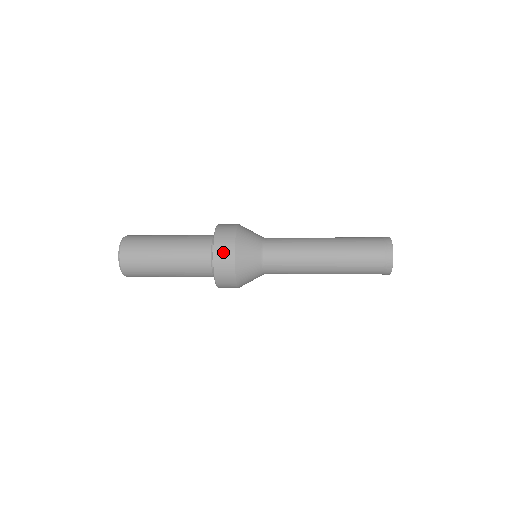
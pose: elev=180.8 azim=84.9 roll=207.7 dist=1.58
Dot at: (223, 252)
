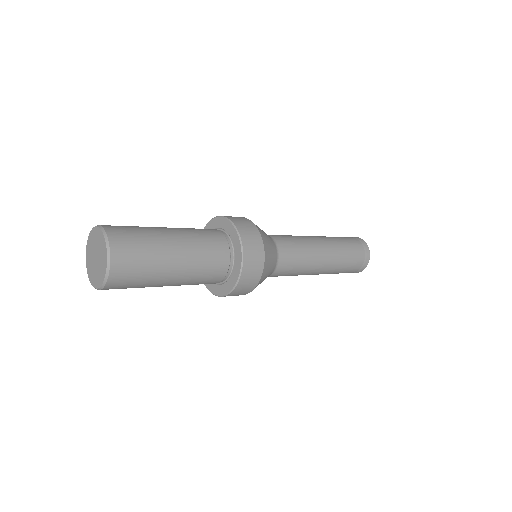
Dot at: (253, 261)
